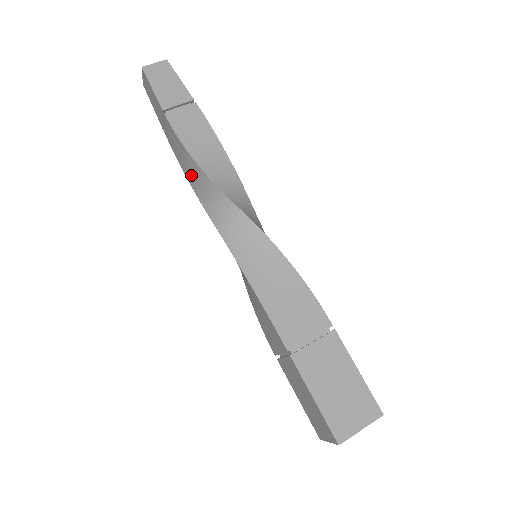
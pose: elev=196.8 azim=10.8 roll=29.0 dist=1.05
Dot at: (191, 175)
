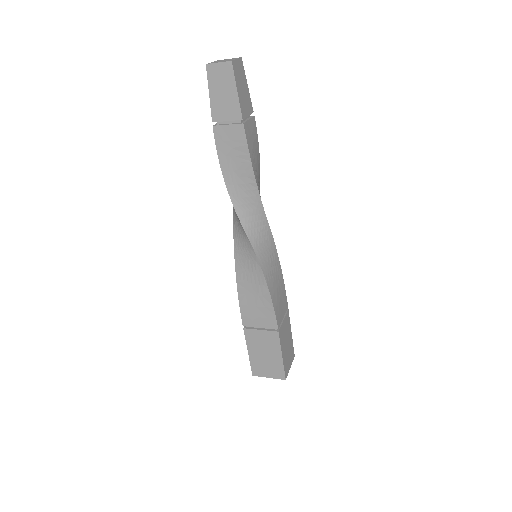
Dot at: (236, 182)
